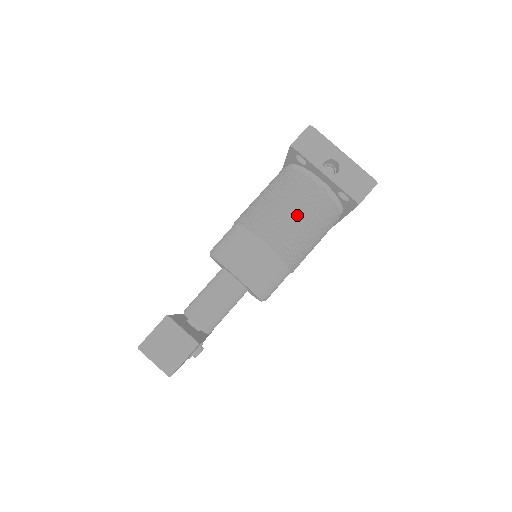
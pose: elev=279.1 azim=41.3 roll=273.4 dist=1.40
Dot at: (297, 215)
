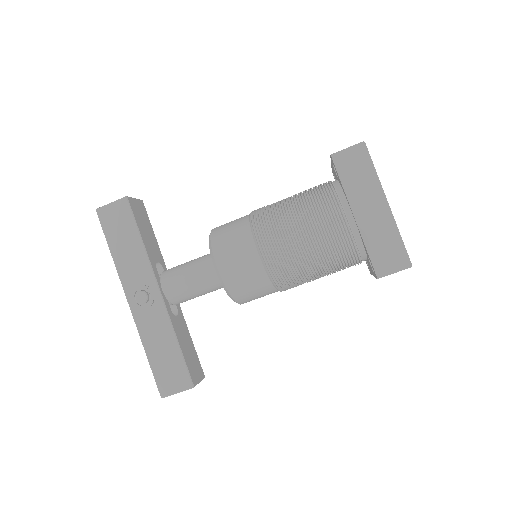
Dot at: (323, 276)
